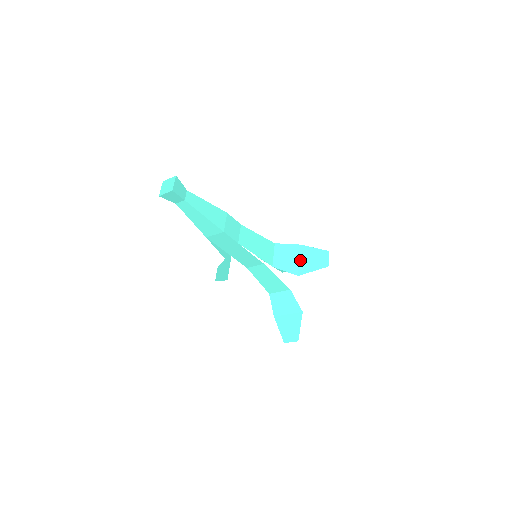
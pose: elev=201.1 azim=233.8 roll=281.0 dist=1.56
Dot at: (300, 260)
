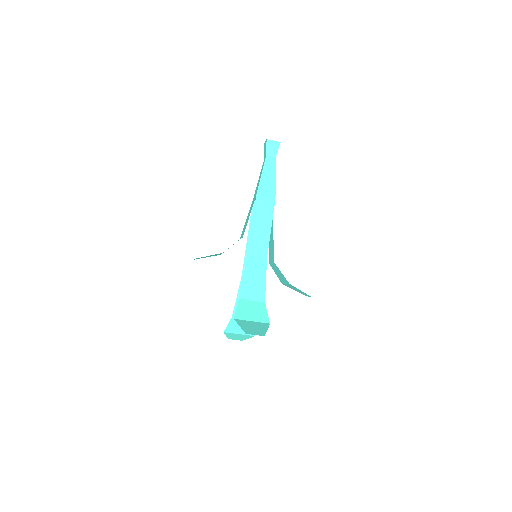
Dot at: (286, 284)
